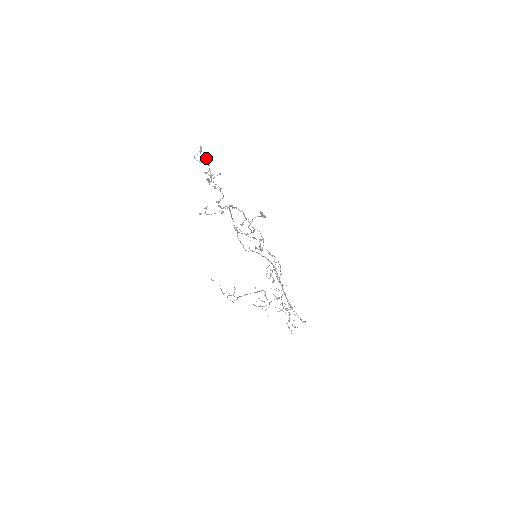
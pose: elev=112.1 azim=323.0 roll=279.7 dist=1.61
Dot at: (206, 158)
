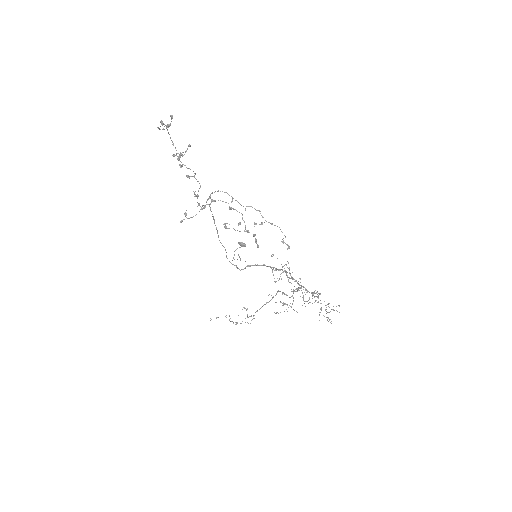
Dot at: (171, 118)
